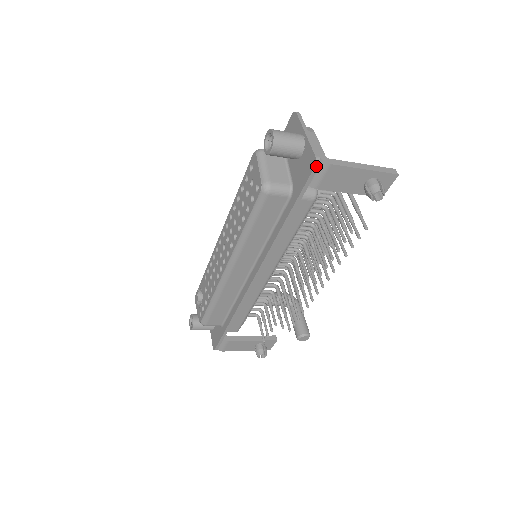
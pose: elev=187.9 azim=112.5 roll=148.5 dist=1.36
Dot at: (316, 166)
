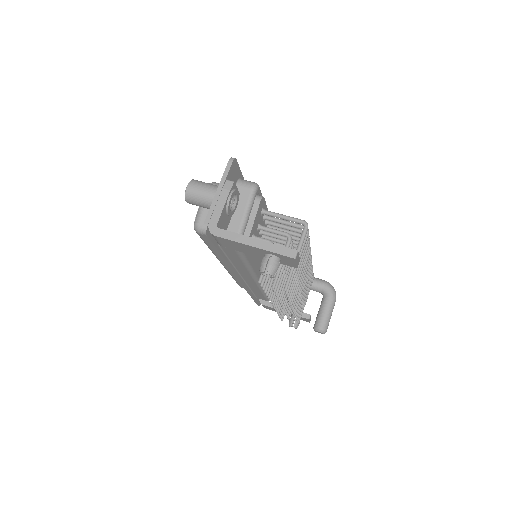
Dot at: (204, 233)
